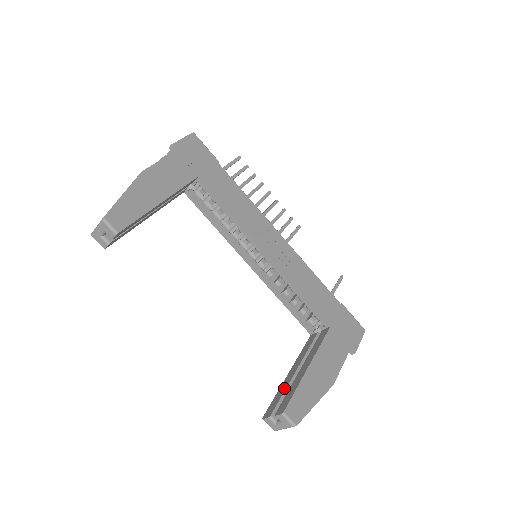
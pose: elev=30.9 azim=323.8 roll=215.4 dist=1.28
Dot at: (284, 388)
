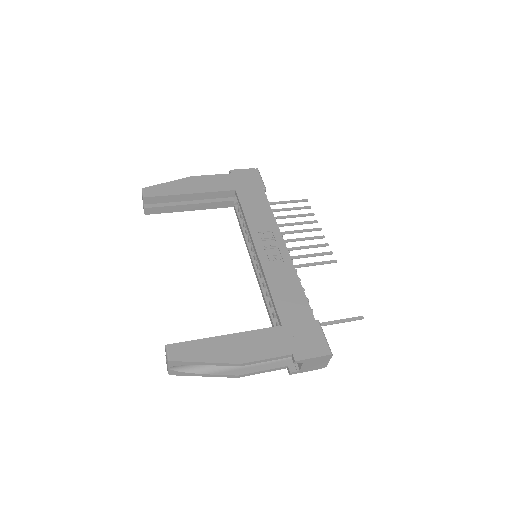
Dot at: occluded
